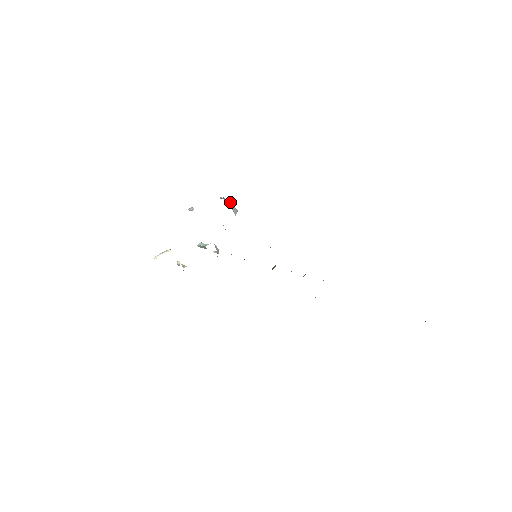
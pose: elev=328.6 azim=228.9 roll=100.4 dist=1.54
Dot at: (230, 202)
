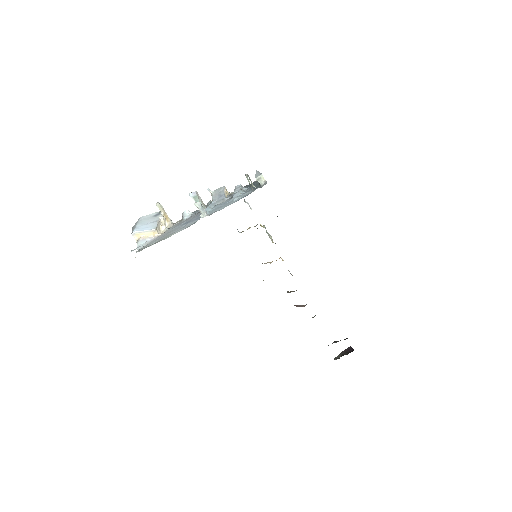
Dot at: occluded
